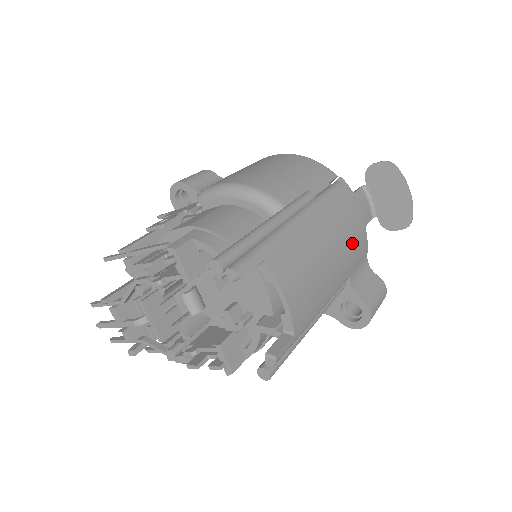
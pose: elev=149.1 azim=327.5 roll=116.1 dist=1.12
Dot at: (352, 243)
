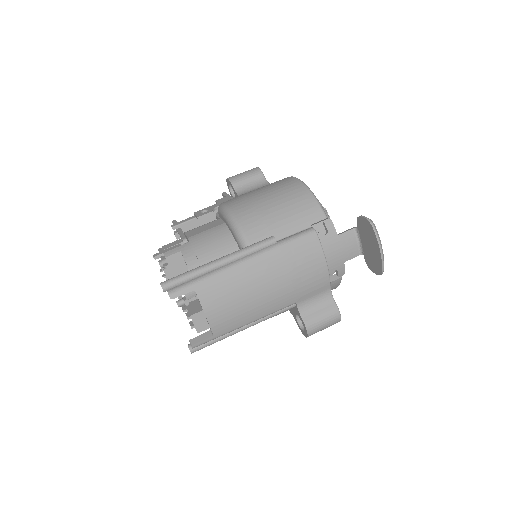
Dot at: (302, 281)
